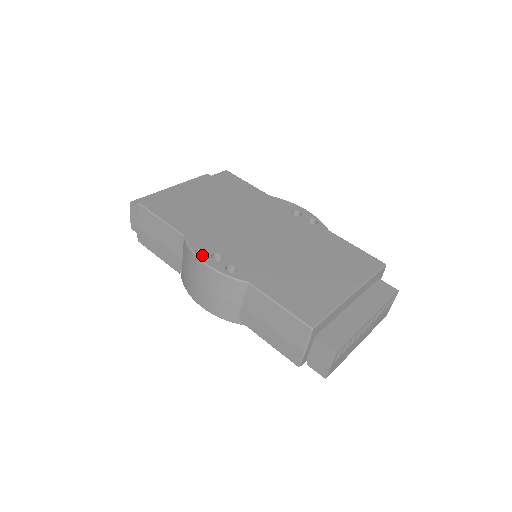
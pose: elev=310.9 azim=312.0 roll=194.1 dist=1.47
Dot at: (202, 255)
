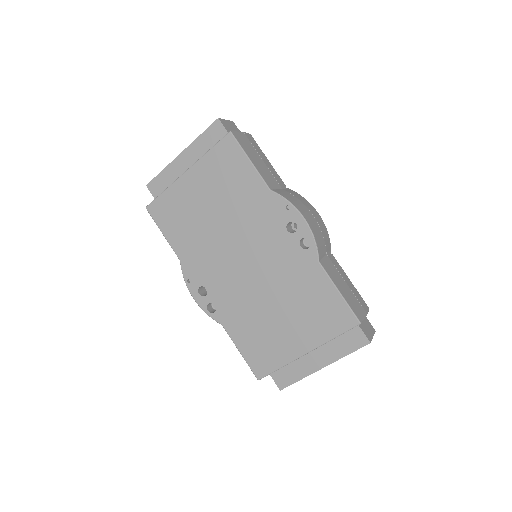
Dot at: (191, 288)
